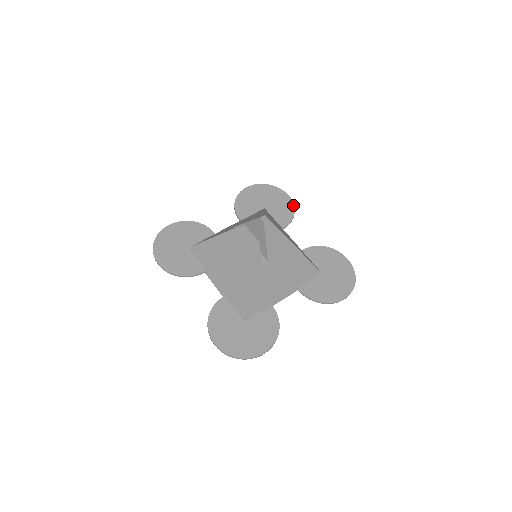
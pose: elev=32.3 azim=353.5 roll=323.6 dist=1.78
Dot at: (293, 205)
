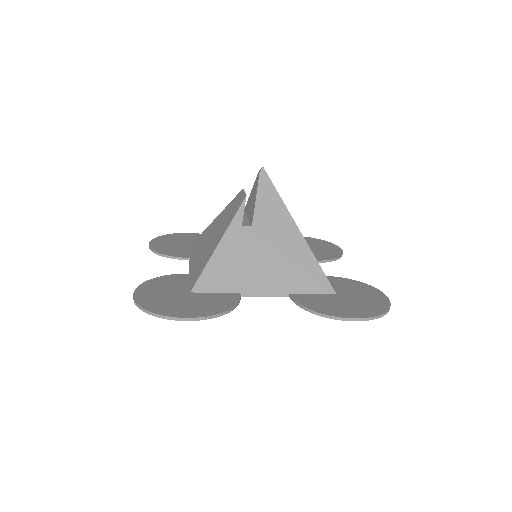
Dot at: (341, 253)
